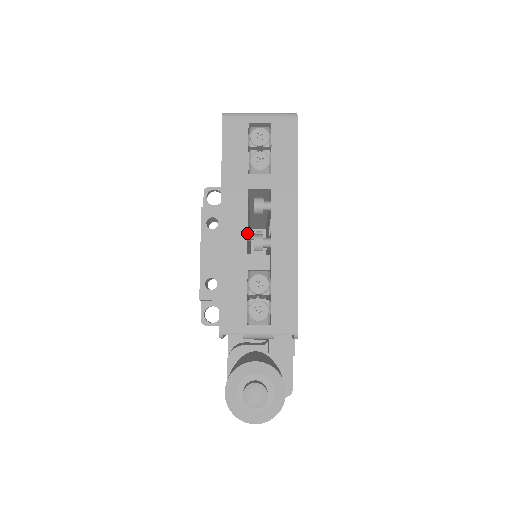
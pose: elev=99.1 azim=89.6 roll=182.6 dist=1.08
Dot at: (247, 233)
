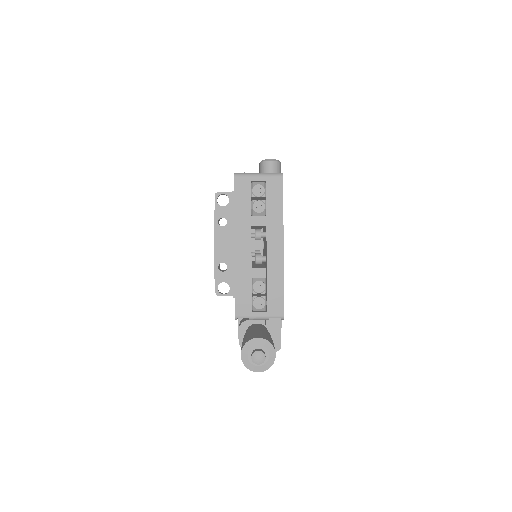
Dot at: occluded
